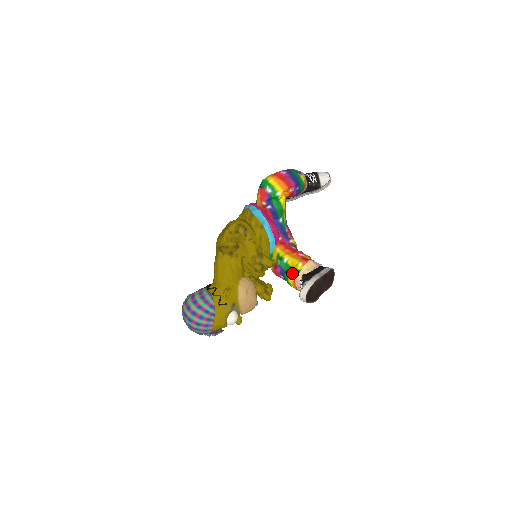
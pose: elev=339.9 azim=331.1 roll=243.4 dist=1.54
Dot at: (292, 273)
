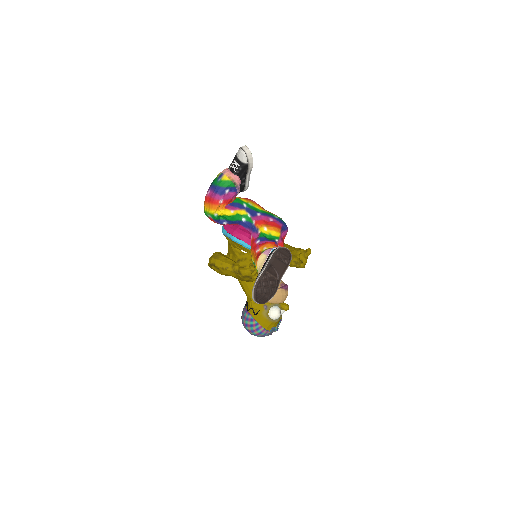
Dot at: occluded
